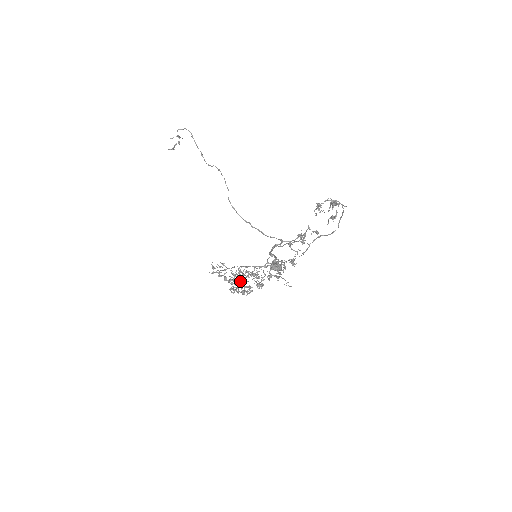
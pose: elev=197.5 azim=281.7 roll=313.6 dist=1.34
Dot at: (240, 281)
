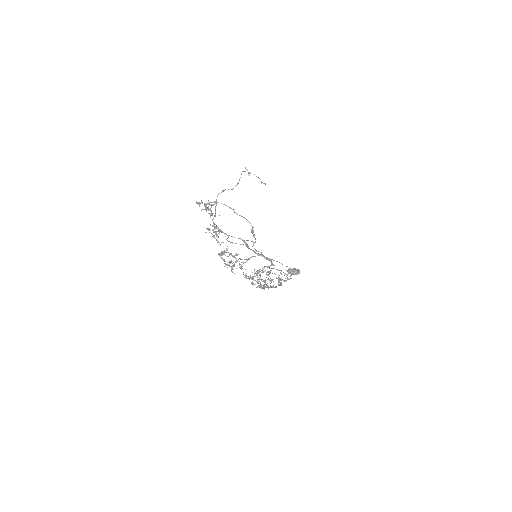
Dot at: (265, 279)
